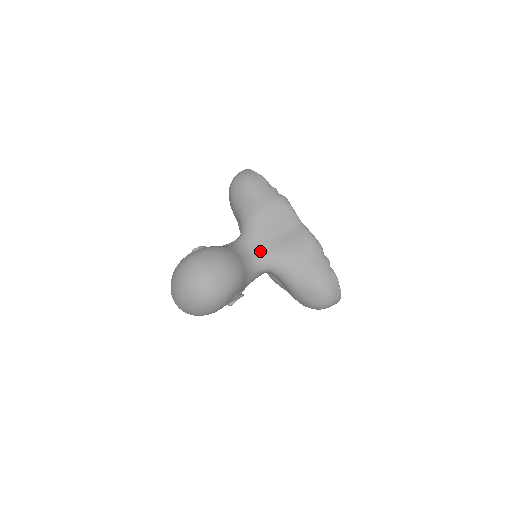
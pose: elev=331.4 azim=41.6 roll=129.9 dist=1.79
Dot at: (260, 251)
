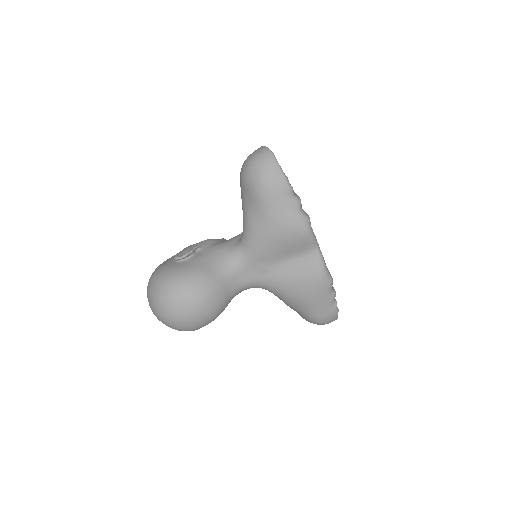
Dot at: (255, 275)
